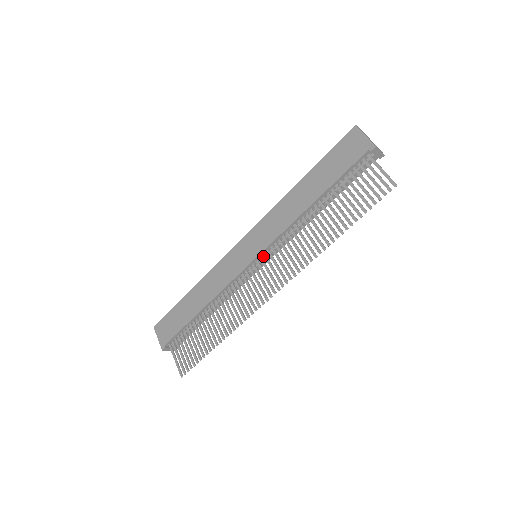
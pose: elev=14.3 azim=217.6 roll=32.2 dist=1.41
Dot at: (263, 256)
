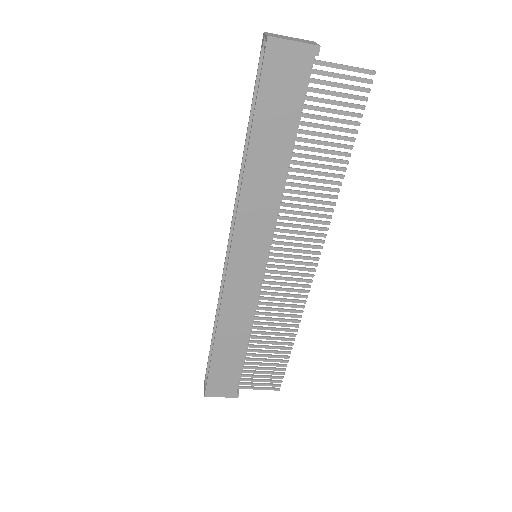
Dot at: occluded
